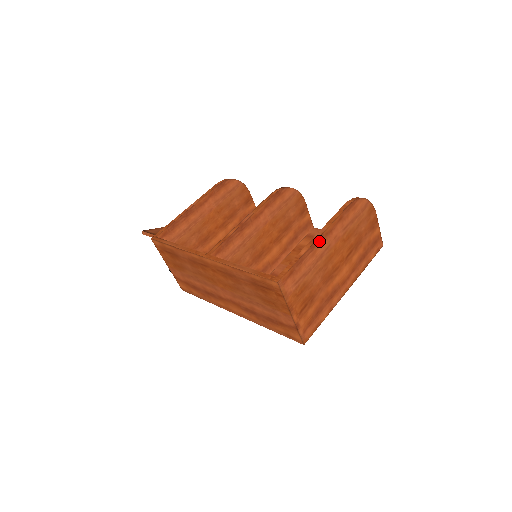
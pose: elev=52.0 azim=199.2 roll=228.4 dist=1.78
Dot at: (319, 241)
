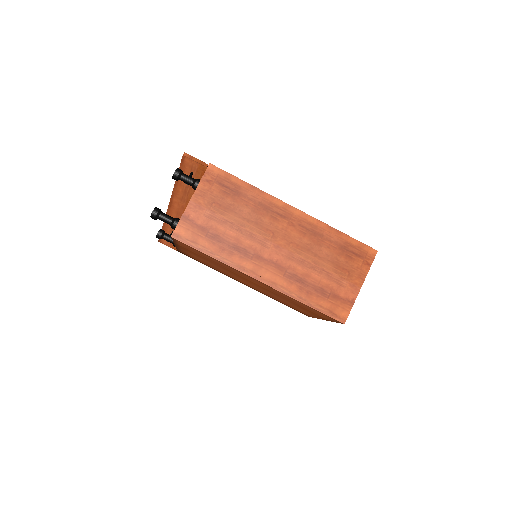
Dot at: occluded
